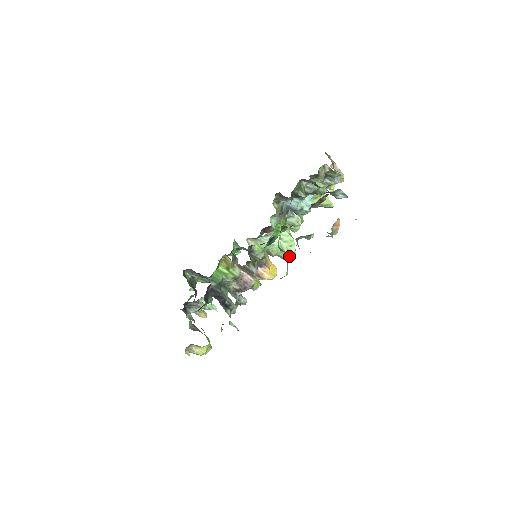
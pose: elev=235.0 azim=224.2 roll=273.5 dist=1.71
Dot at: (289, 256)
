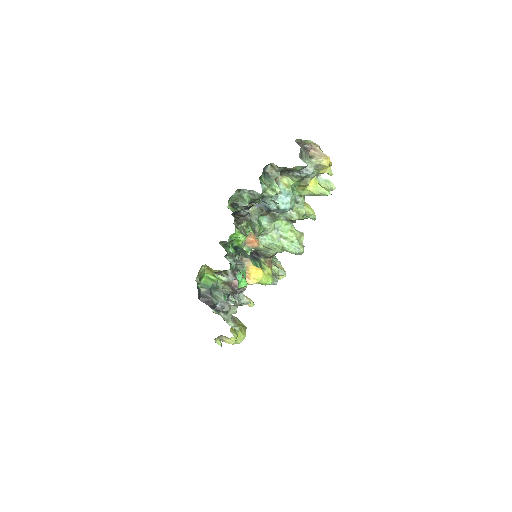
Dot at: (294, 252)
